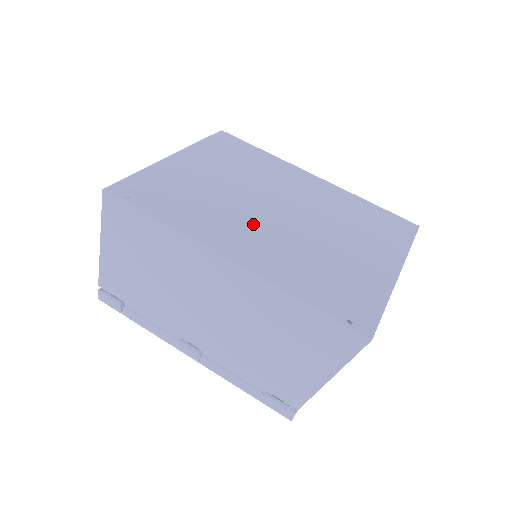
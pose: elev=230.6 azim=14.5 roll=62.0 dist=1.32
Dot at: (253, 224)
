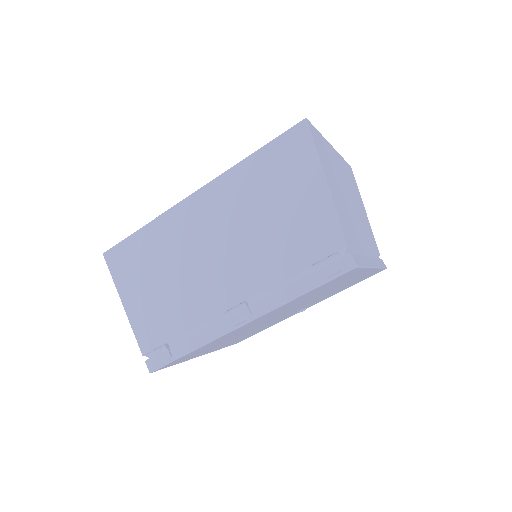
Dot at: occluded
